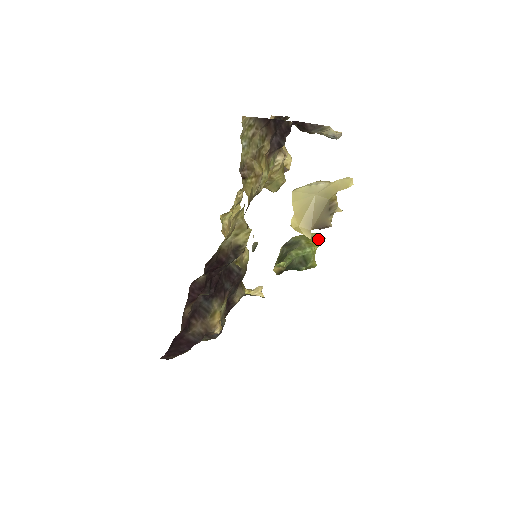
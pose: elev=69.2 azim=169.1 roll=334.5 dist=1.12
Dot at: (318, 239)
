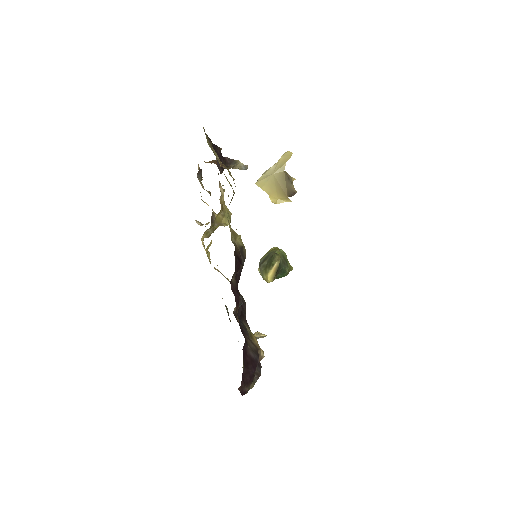
Dot at: occluded
